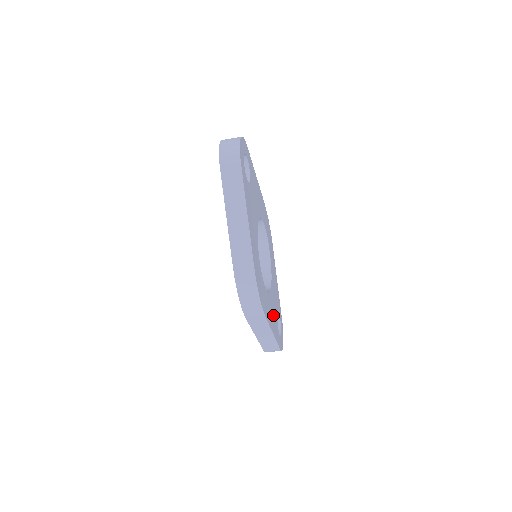
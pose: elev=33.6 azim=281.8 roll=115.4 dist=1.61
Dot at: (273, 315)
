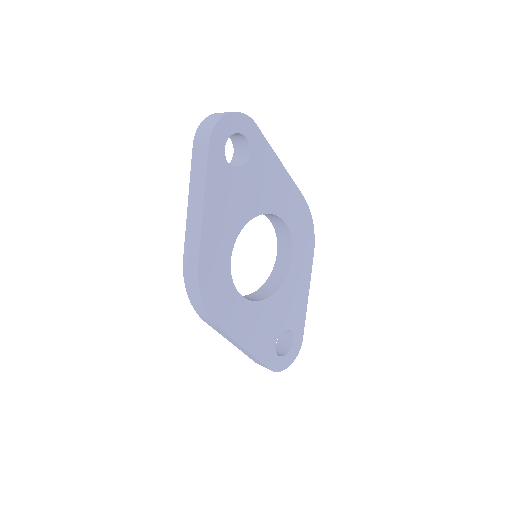
Dot at: (260, 329)
